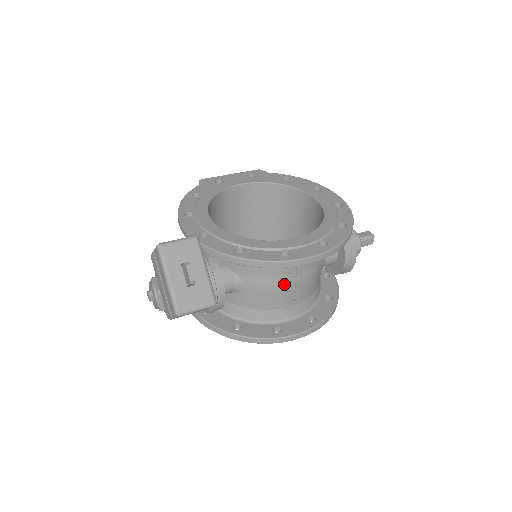
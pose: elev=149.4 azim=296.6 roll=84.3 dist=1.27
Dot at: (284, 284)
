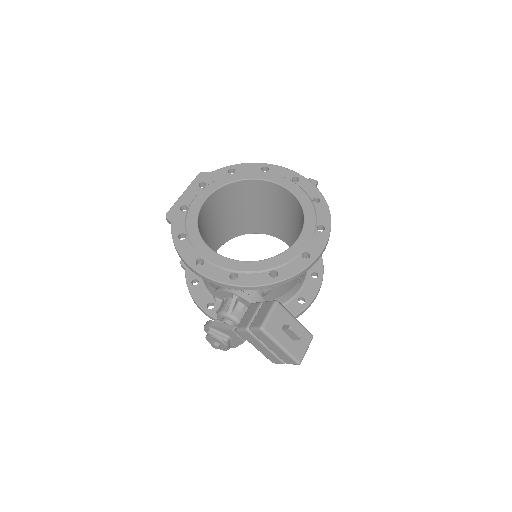
Dot at: occluded
